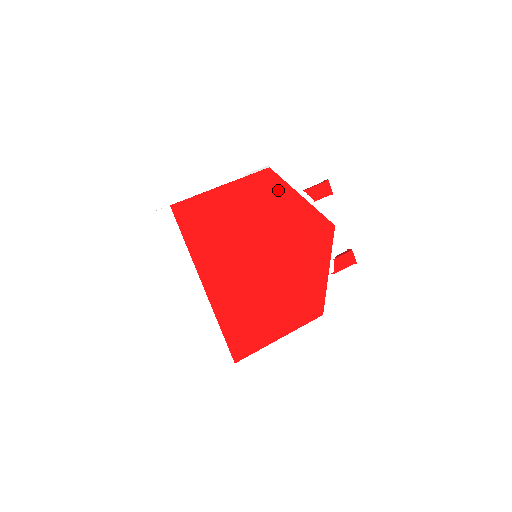
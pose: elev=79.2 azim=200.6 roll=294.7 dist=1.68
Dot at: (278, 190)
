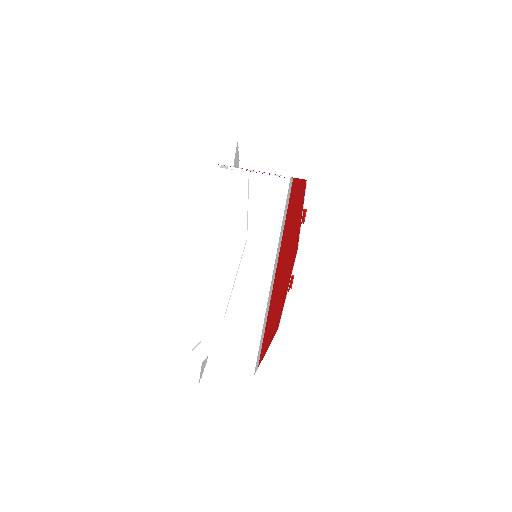
Dot at: (302, 203)
